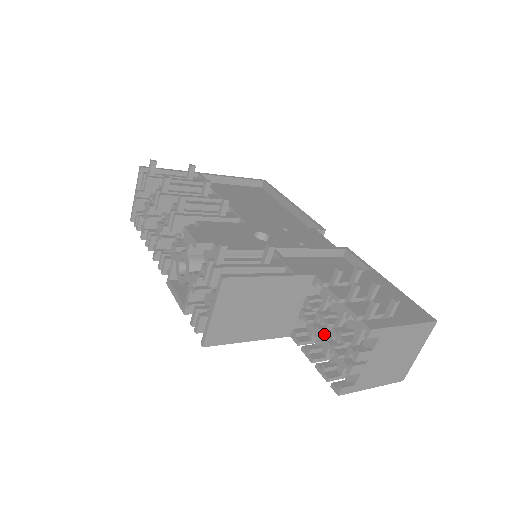
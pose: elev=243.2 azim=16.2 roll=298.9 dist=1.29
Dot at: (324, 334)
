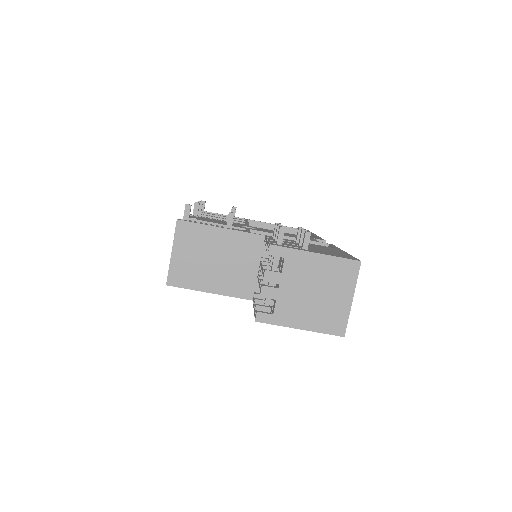
Dot at: occluded
